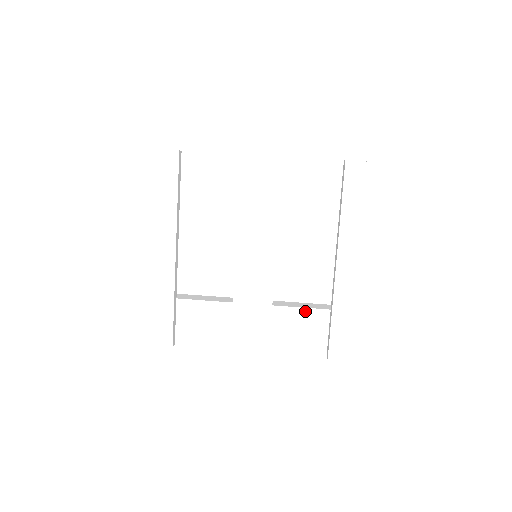
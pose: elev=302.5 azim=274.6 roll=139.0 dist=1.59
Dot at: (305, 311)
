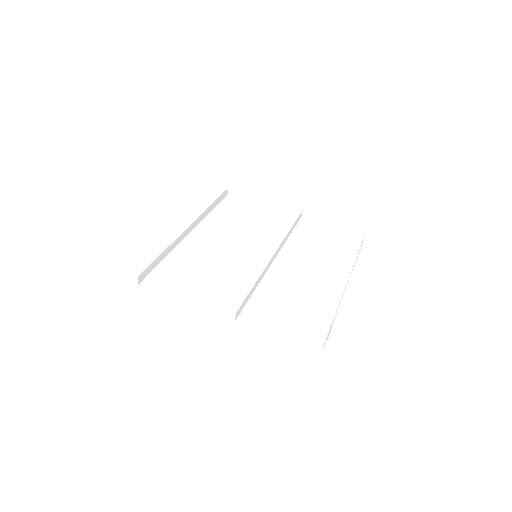
Dot at: (287, 302)
